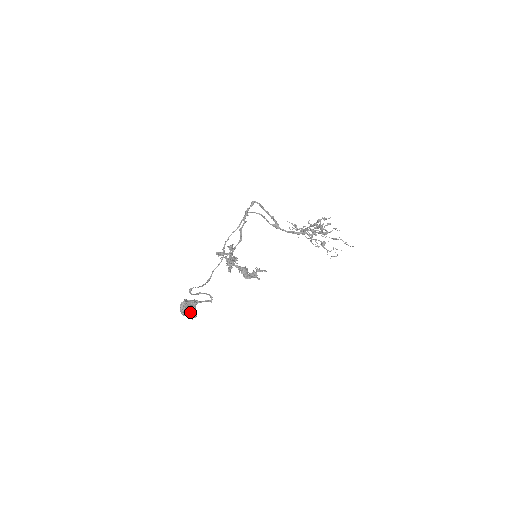
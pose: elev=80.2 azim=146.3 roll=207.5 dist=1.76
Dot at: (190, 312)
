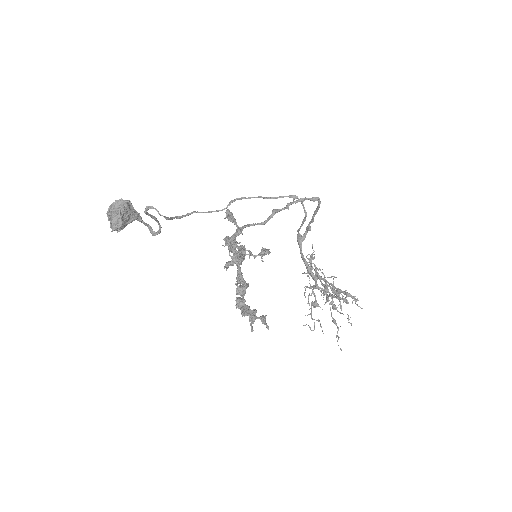
Dot at: (119, 222)
